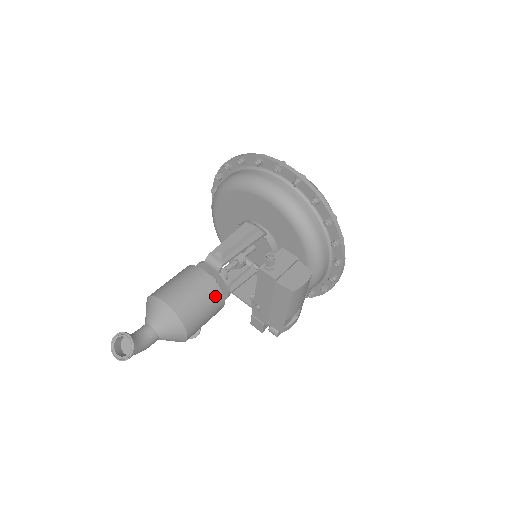
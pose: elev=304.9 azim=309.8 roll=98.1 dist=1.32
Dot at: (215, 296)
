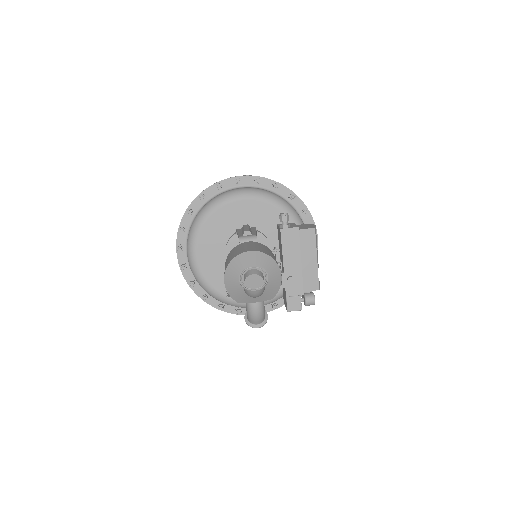
Dot at: (271, 252)
